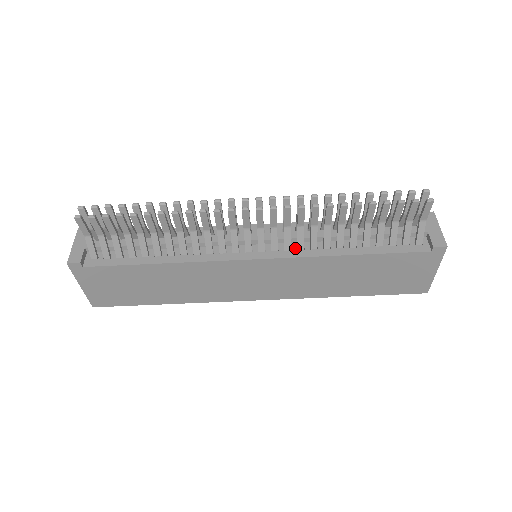
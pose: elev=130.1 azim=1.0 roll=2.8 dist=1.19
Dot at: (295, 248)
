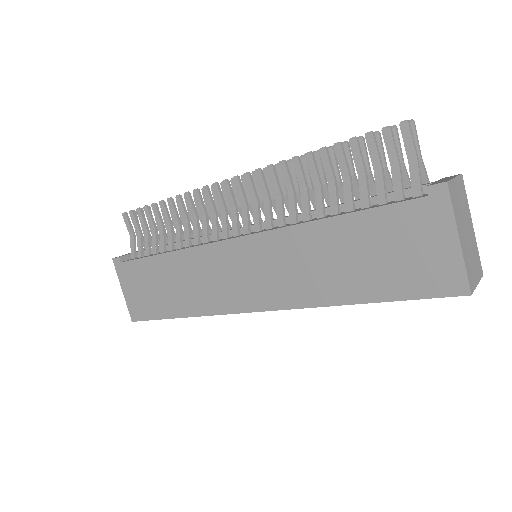
Dot at: (277, 227)
